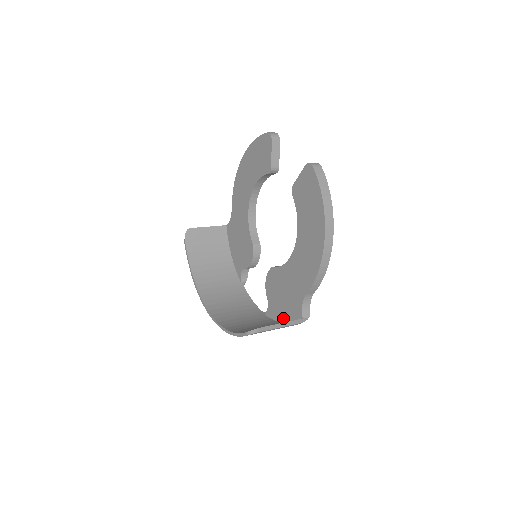
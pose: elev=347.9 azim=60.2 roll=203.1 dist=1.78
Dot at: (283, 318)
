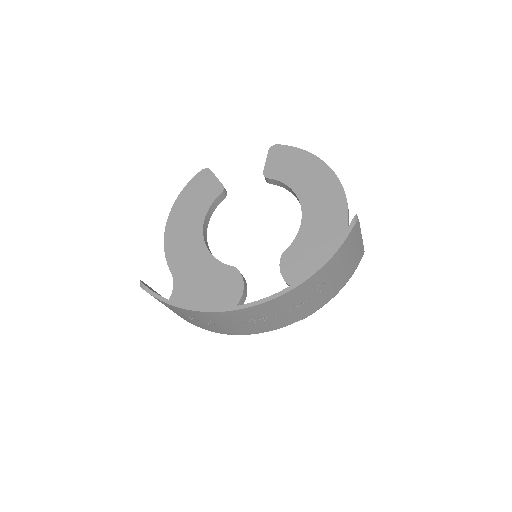
Dot at: occluded
